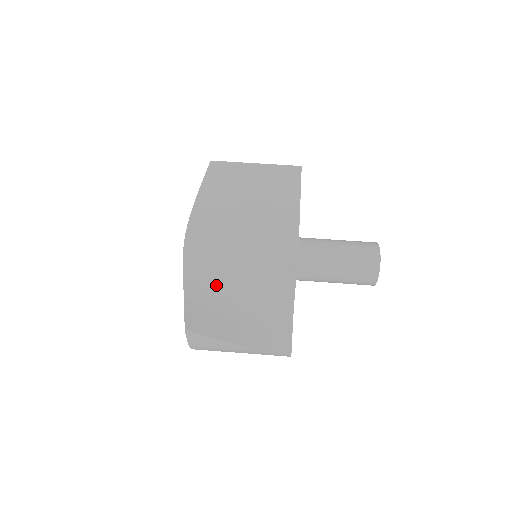
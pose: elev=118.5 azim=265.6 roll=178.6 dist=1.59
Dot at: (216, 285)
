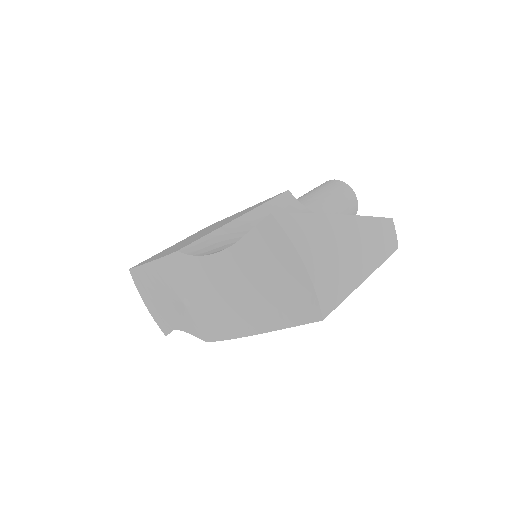
Dot at: occluded
